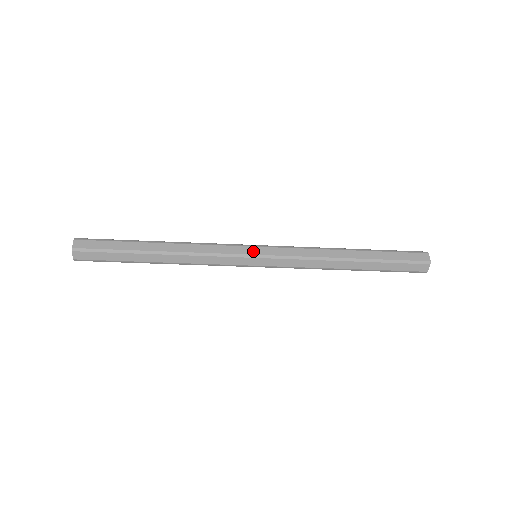
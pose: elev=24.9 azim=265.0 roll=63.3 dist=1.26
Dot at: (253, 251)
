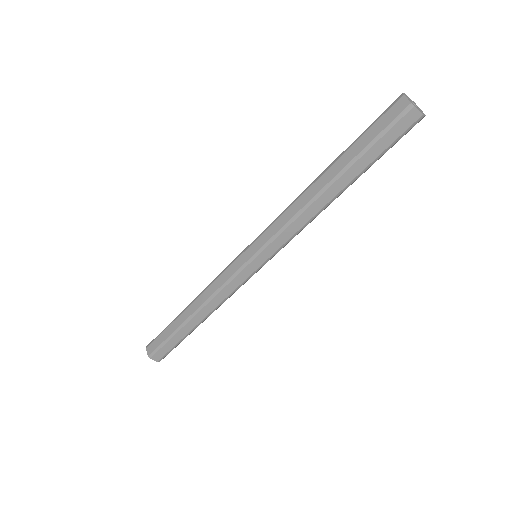
Dot at: (245, 258)
